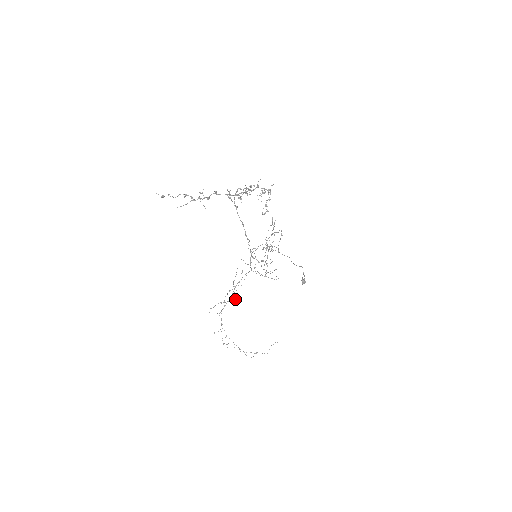
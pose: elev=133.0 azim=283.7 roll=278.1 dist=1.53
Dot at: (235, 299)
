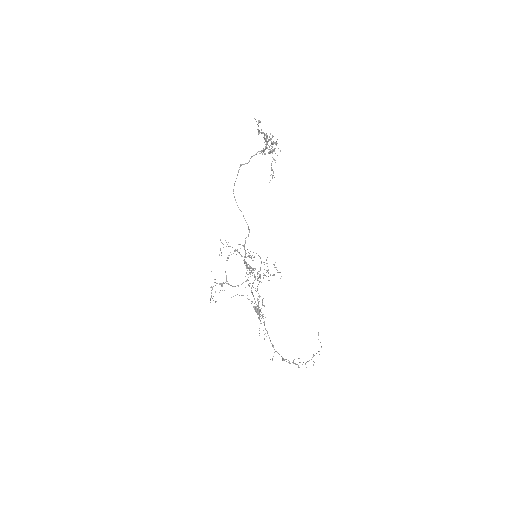
Dot at: (259, 319)
